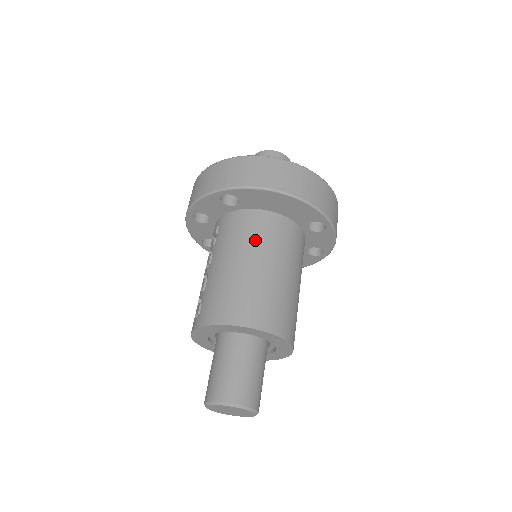
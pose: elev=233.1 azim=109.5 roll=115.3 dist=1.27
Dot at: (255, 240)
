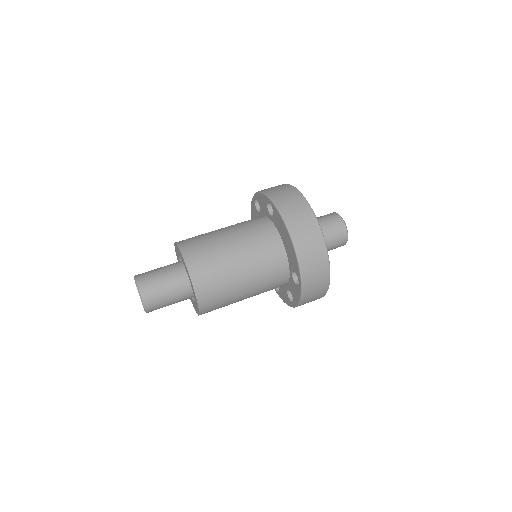
Dot at: (252, 241)
